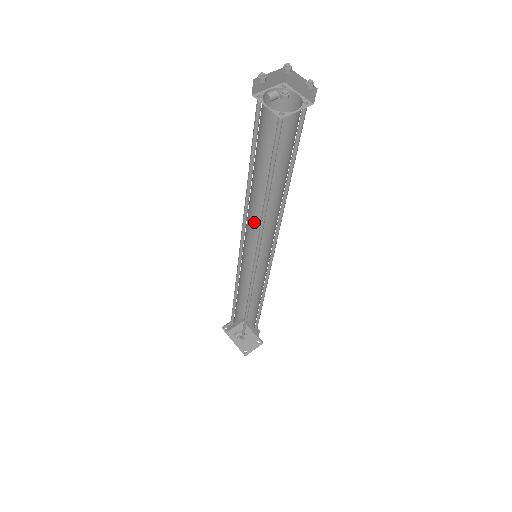
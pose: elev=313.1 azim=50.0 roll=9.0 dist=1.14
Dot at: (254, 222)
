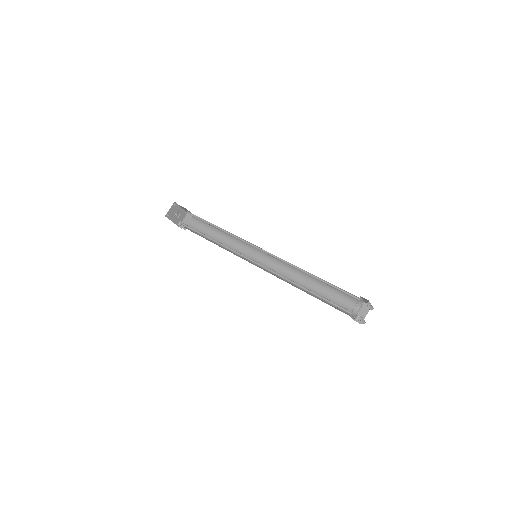
Dot at: occluded
